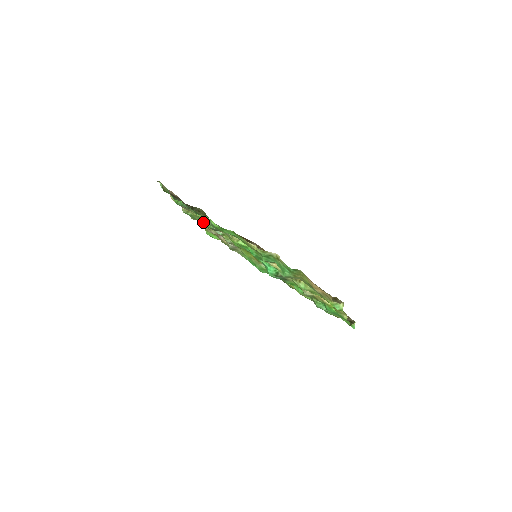
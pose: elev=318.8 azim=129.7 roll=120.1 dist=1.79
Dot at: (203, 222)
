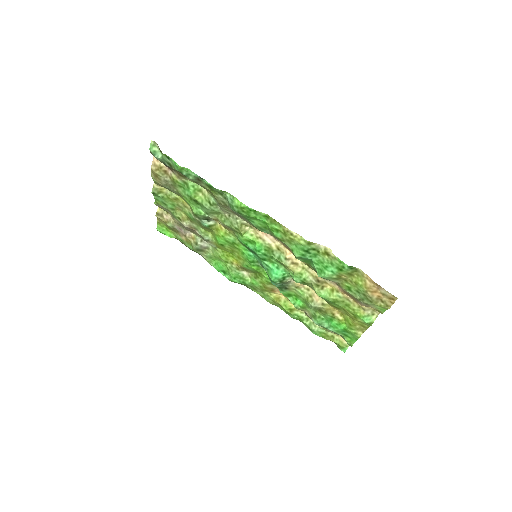
Dot at: (174, 209)
